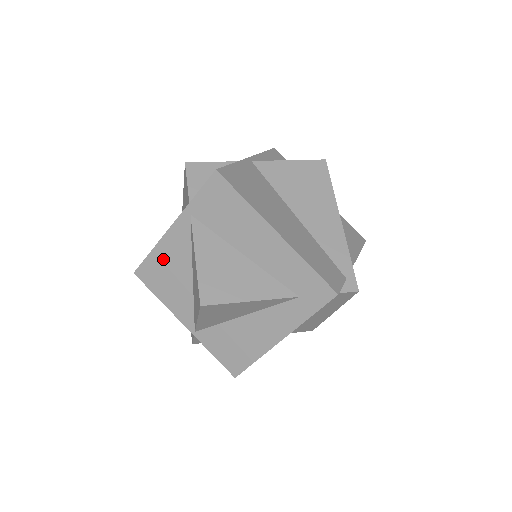
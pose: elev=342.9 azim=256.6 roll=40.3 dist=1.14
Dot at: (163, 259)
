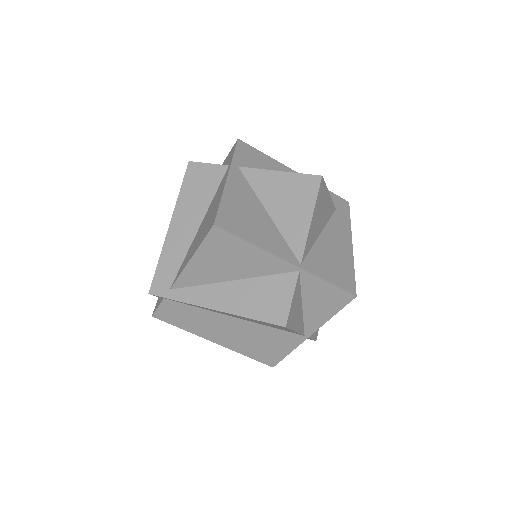
Dot at: (235, 204)
